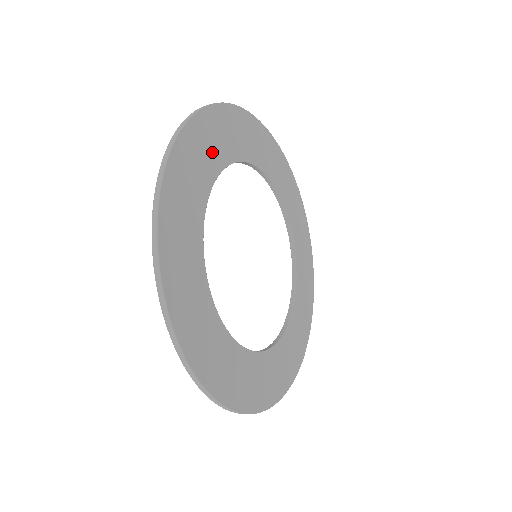
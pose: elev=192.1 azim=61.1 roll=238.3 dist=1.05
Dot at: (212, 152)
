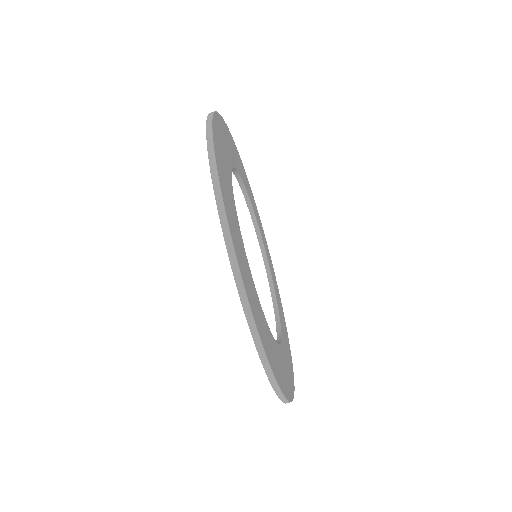
Dot at: (239, 165)
